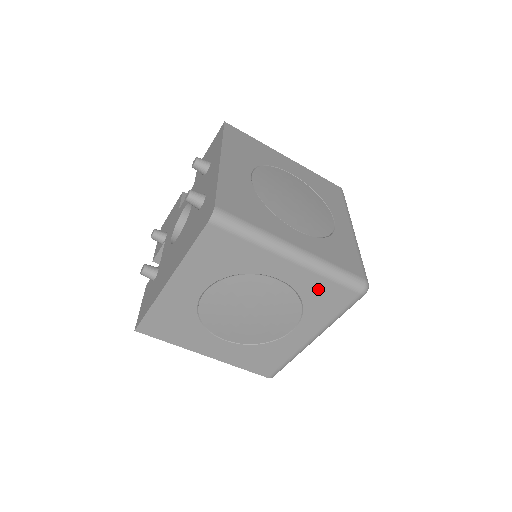
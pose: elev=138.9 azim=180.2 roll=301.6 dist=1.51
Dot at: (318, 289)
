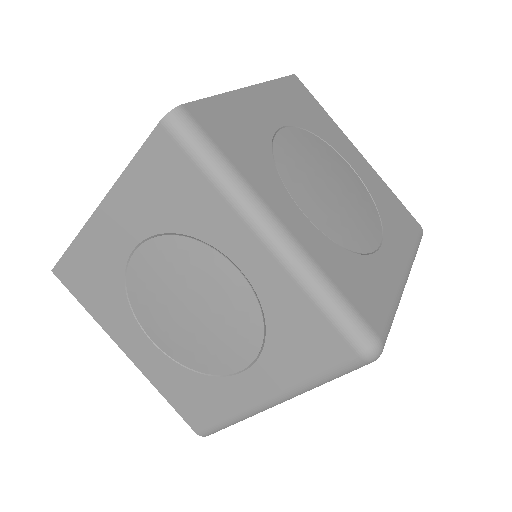
Dot at: (294, 315)
